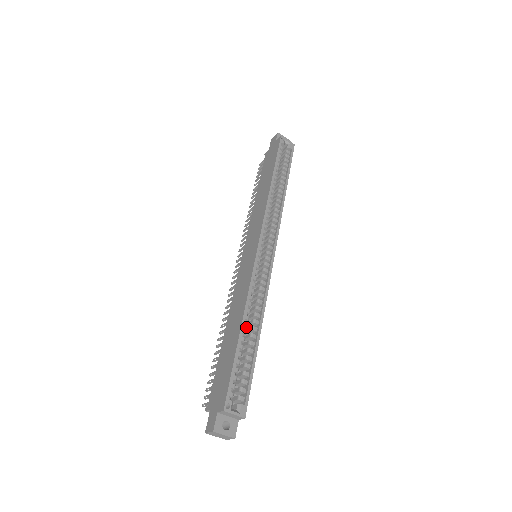
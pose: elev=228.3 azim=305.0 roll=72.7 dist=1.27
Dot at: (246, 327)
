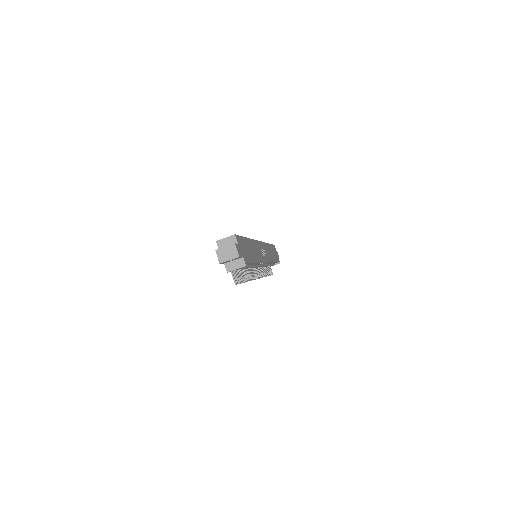
Dot at: occluded
